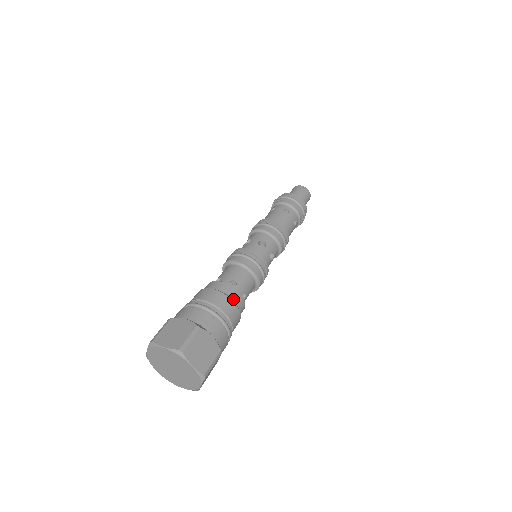
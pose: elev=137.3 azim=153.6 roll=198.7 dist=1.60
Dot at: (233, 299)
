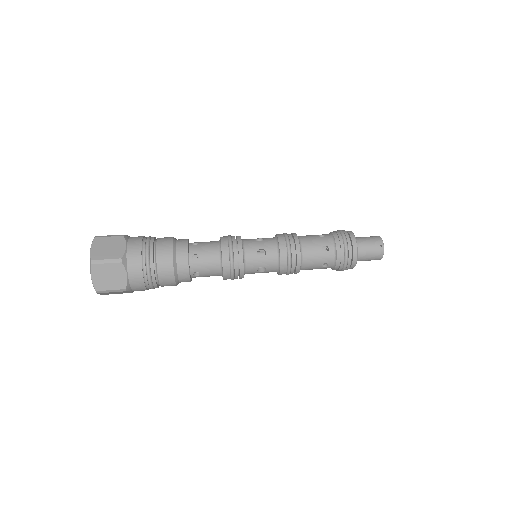
Dot at: (178, 268)
